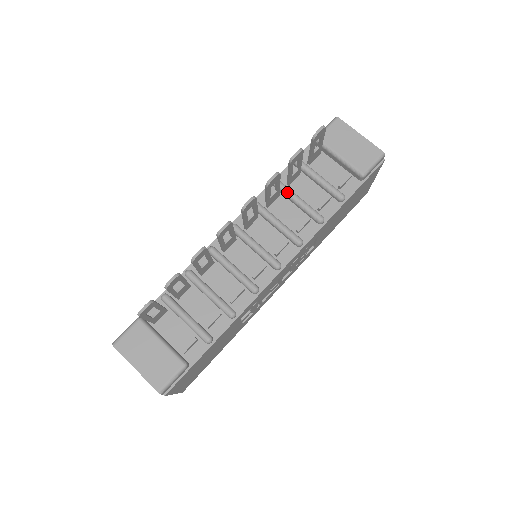
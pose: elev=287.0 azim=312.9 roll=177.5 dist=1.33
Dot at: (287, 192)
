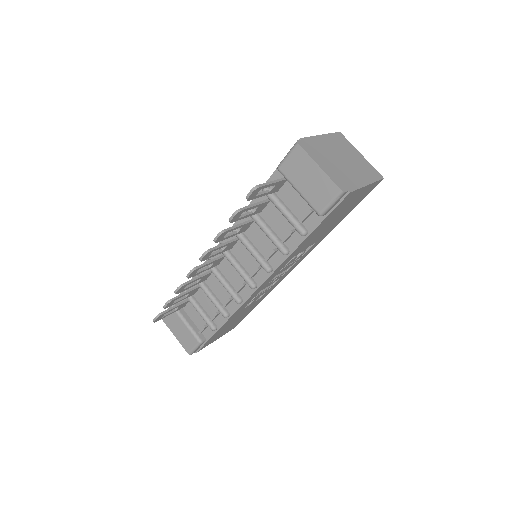
Dot at: (256, 222)
